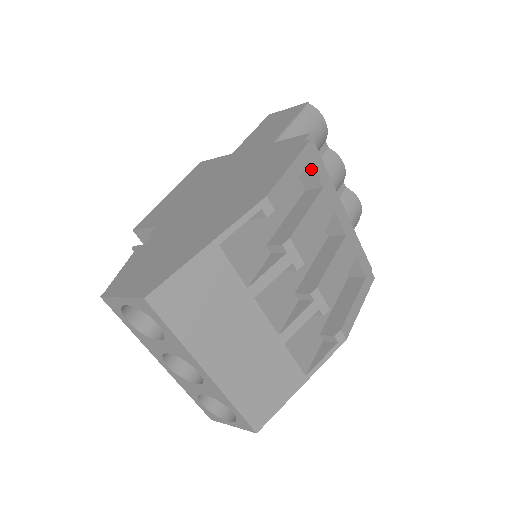
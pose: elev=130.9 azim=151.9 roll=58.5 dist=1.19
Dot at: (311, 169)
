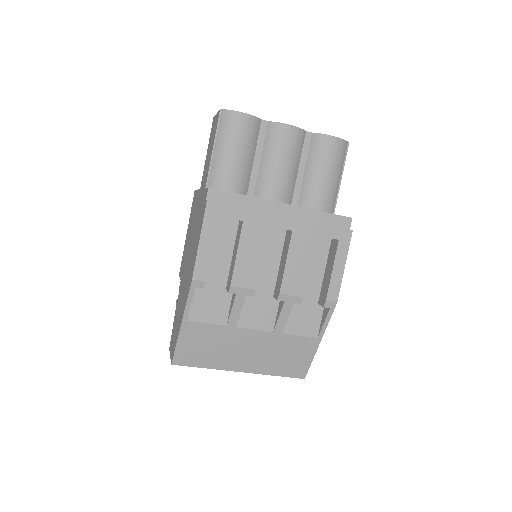
Dot at: occluded
